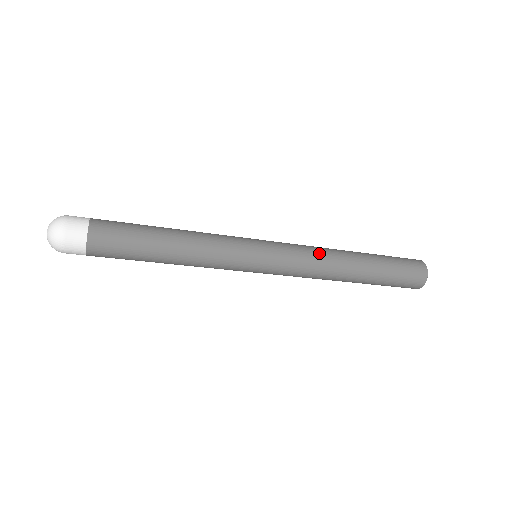
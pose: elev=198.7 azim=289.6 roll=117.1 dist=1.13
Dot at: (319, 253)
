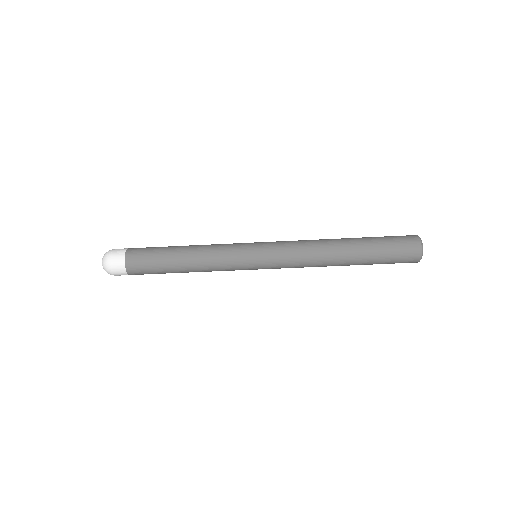
Dot at: (308, 252)
